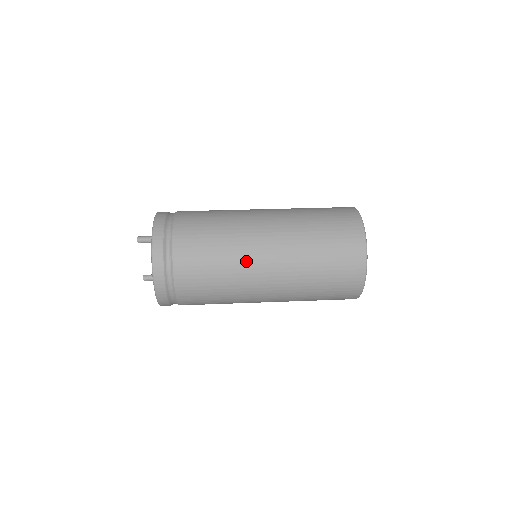
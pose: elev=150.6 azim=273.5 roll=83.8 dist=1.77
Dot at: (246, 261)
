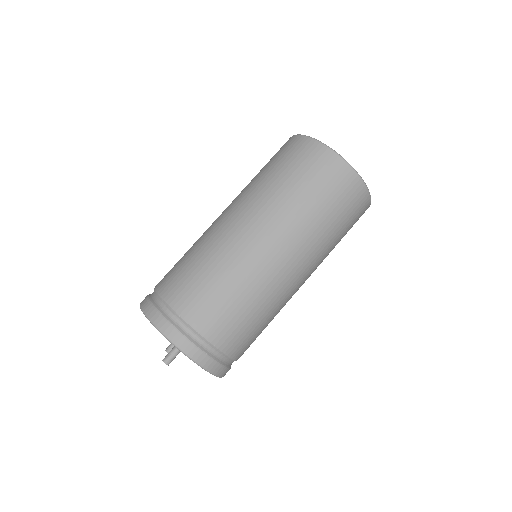
Dot at: (287, 298)
